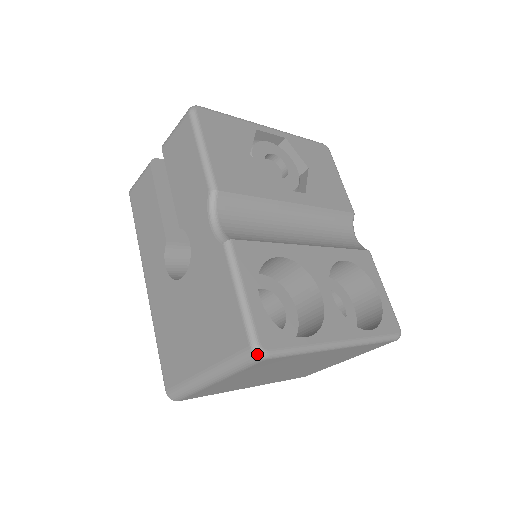
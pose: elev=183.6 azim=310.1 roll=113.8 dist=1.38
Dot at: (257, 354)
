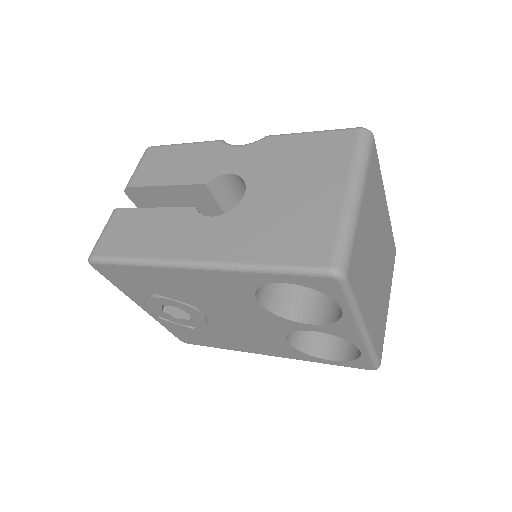
Dot at: (367, 129)
